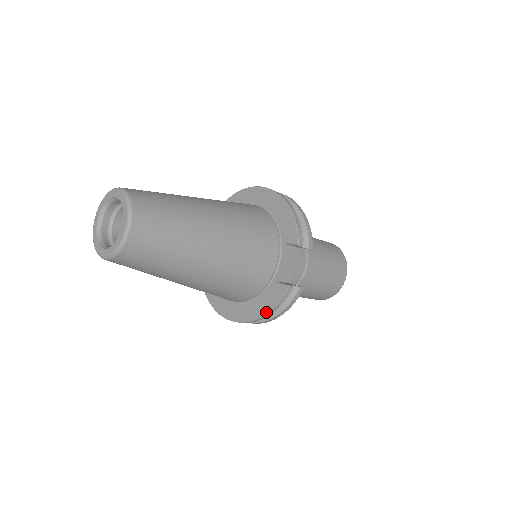
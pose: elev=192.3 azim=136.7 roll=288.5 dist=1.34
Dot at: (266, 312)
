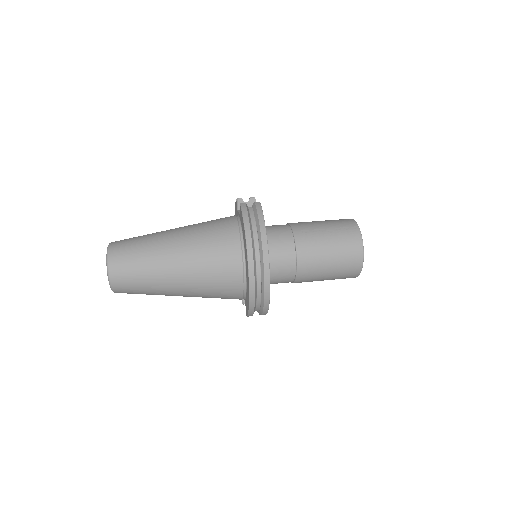
Dot at: occluded
